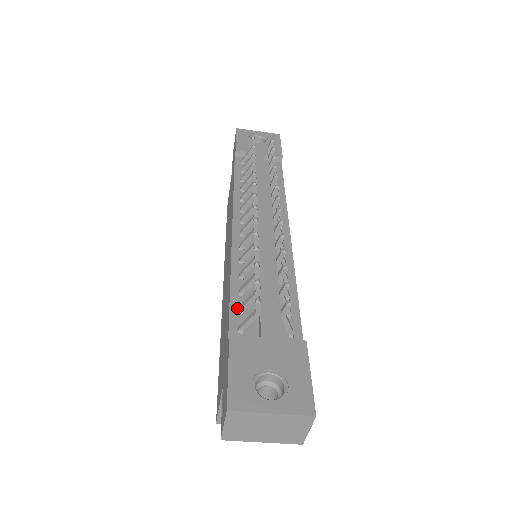
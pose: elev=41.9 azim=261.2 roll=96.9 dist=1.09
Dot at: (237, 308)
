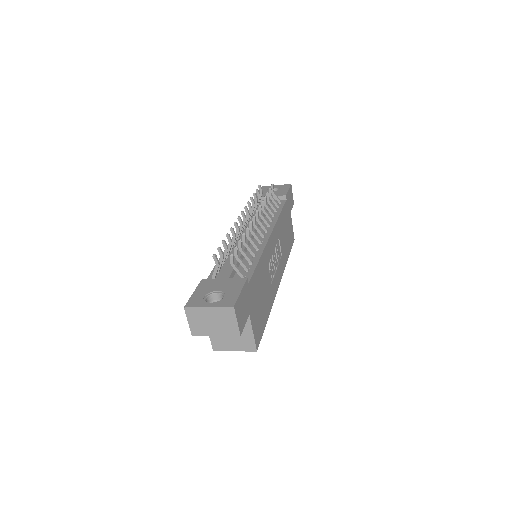
Dot at: occluded
